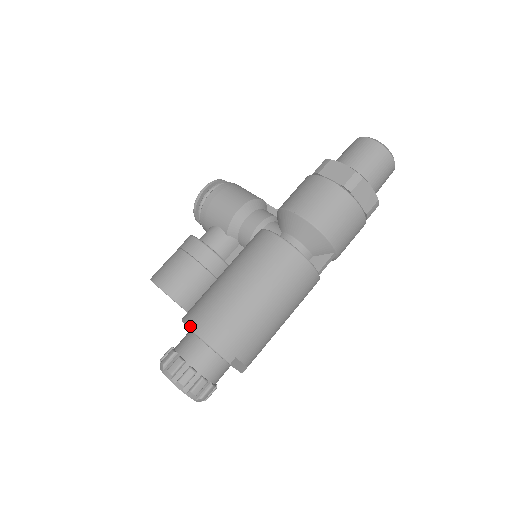
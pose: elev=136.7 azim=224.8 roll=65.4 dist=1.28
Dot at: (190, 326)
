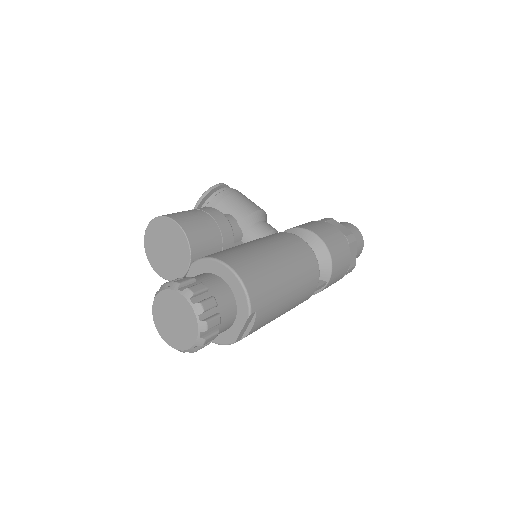
Dot at: (223, 260)
